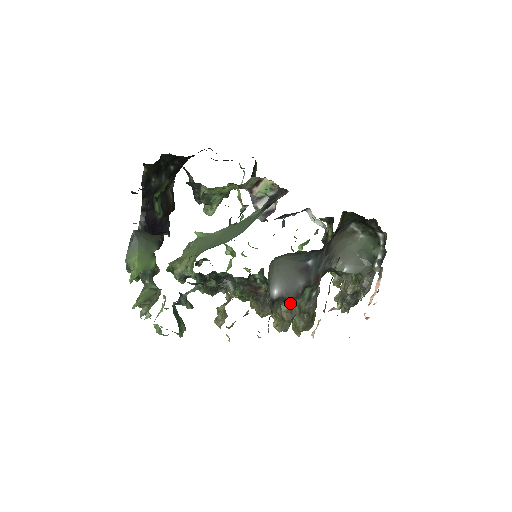
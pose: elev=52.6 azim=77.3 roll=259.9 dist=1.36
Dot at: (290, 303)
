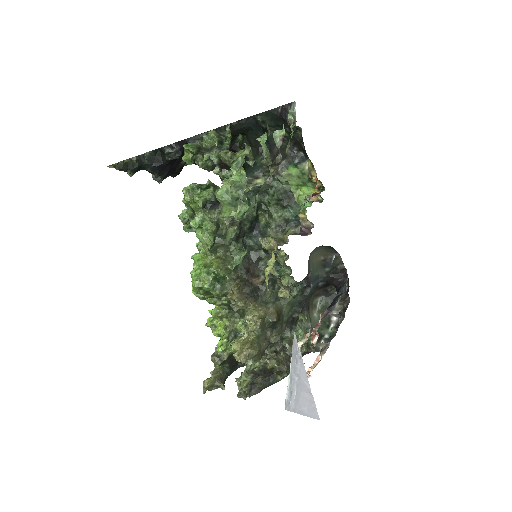
Dot at: (282, 306)
